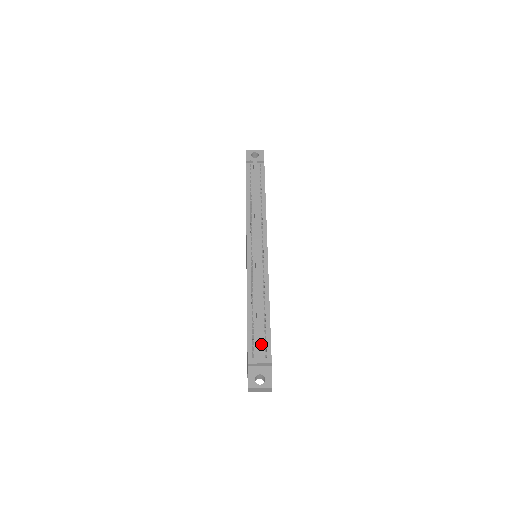
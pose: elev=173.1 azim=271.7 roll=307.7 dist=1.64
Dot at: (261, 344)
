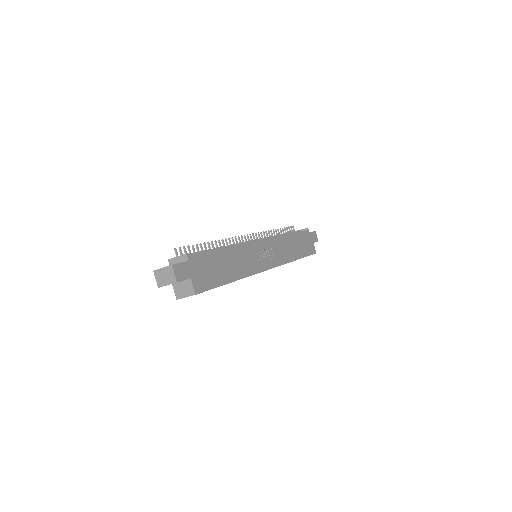
Dot at: (192, 253)
